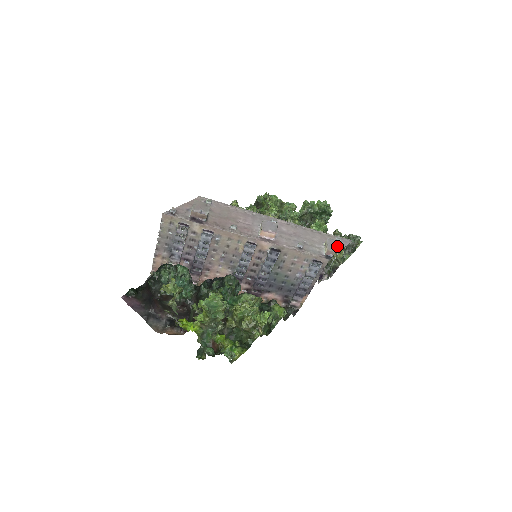
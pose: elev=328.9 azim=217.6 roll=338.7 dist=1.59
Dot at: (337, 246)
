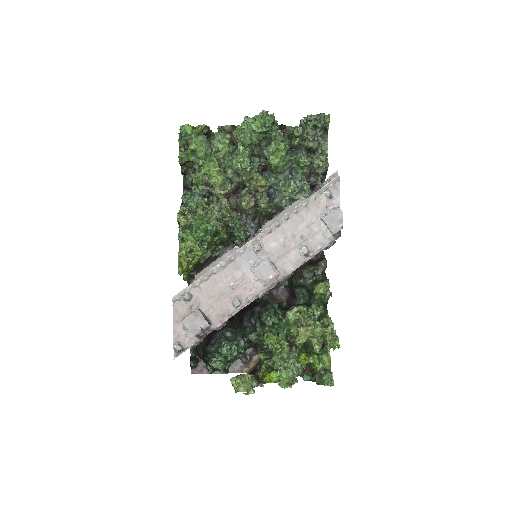
Dot at: (338, 219)
